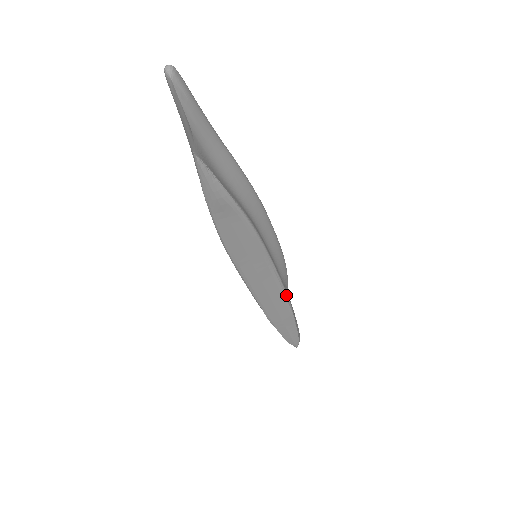
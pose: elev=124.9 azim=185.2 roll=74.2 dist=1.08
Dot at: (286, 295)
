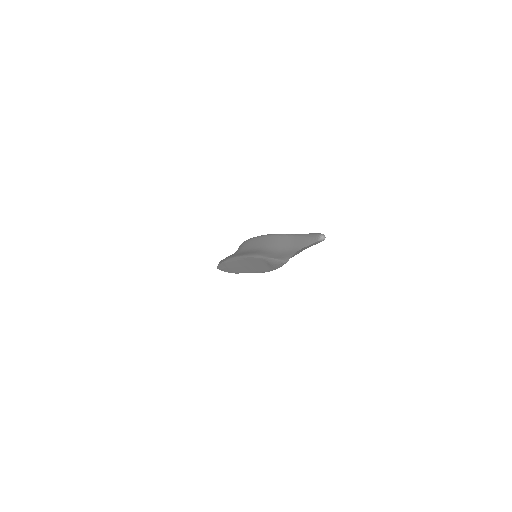
Dot at: occluded
